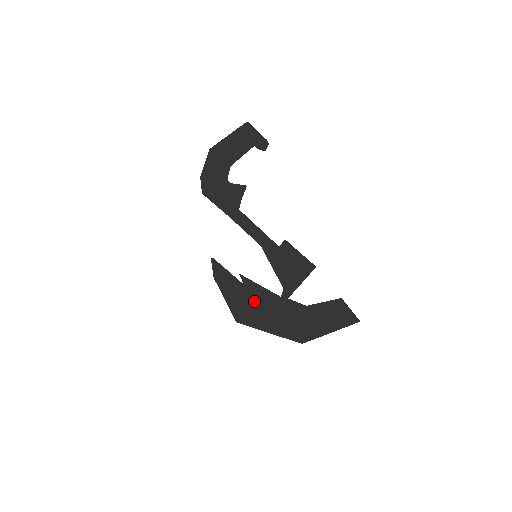
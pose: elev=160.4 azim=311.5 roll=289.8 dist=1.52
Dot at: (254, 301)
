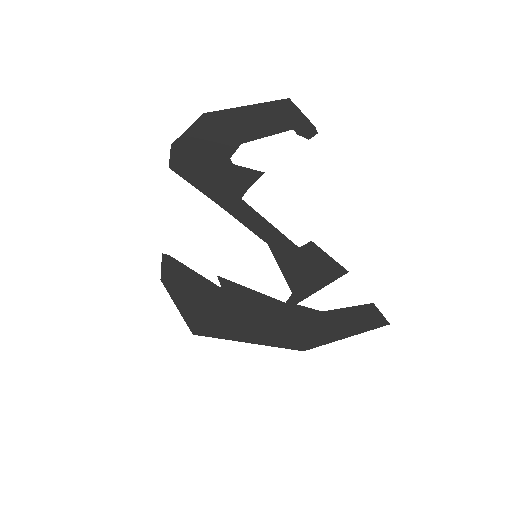
Dot at: (236, 308)
